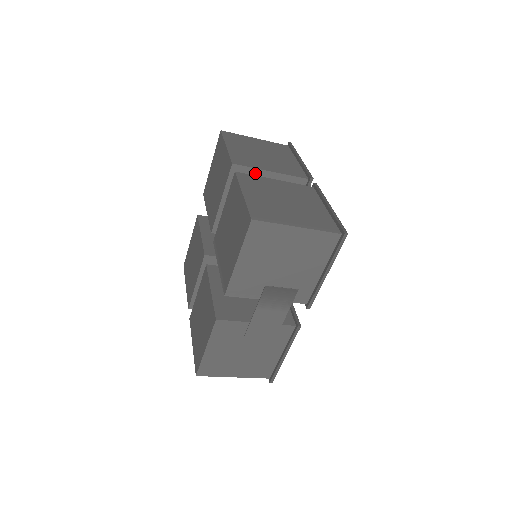
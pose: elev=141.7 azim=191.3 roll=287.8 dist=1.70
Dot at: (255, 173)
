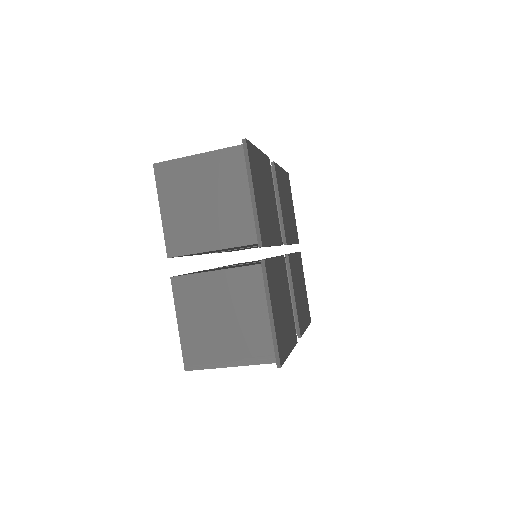
Dot at: (197, 253)
